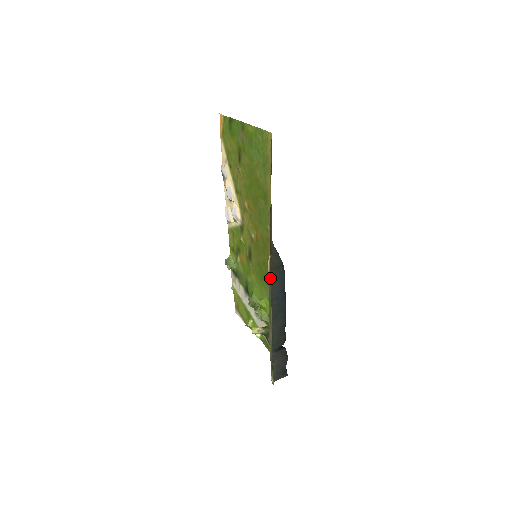
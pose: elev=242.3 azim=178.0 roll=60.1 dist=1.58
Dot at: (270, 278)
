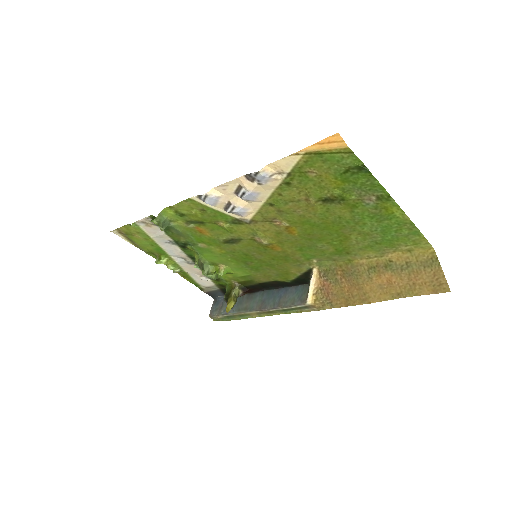
Dot at: (310, 311)
